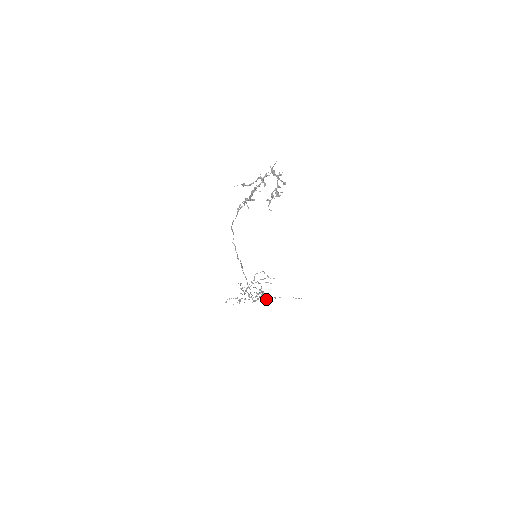
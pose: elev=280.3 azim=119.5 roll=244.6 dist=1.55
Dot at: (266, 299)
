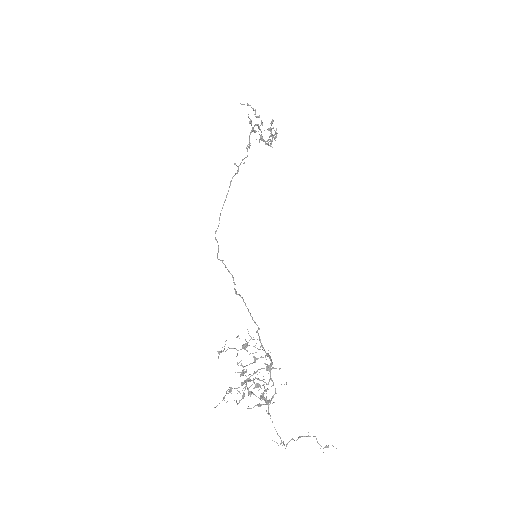
Dot at: occluded
